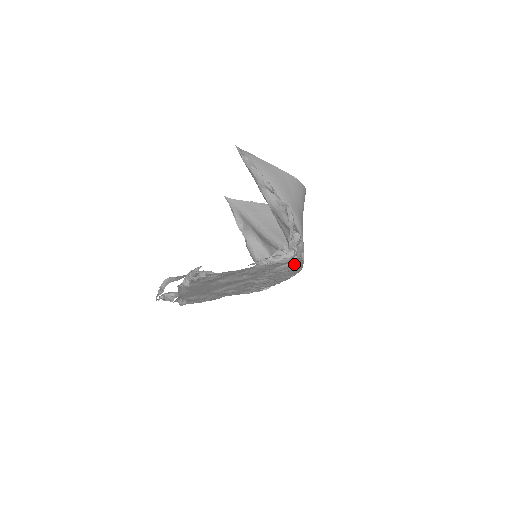
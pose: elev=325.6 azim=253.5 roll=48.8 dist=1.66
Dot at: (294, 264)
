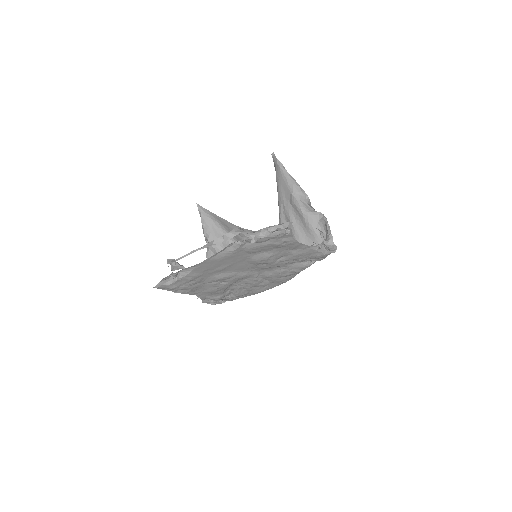
Dot at: (309, 266)
